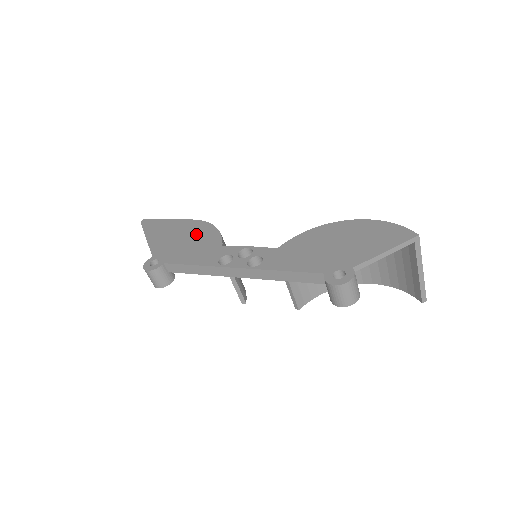
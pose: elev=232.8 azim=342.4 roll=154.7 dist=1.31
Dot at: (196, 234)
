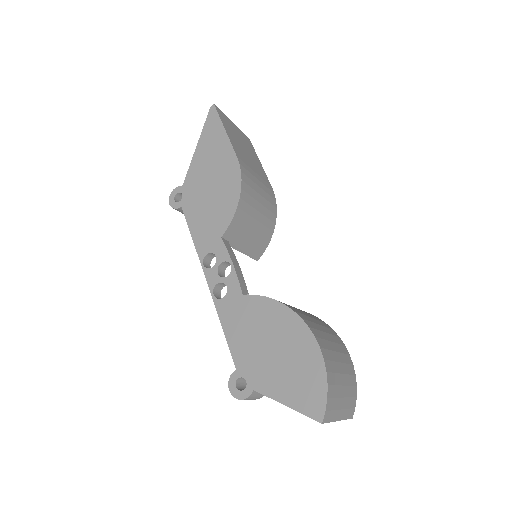
Dot at: (222, 190)
